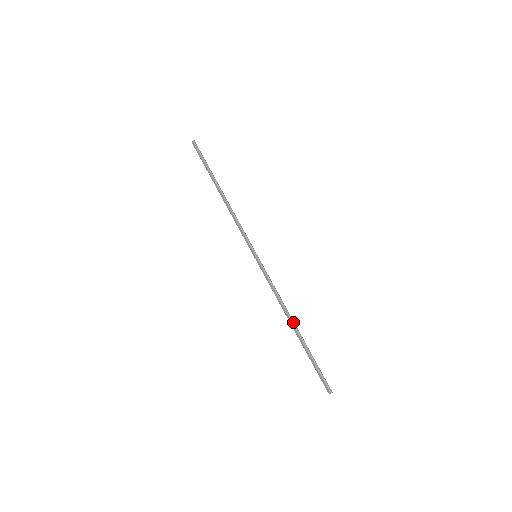
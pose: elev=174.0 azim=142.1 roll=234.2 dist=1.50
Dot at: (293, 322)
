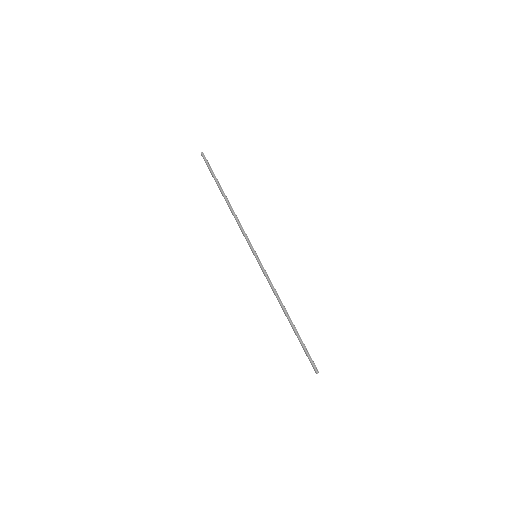
Dot at: (286, 314)
